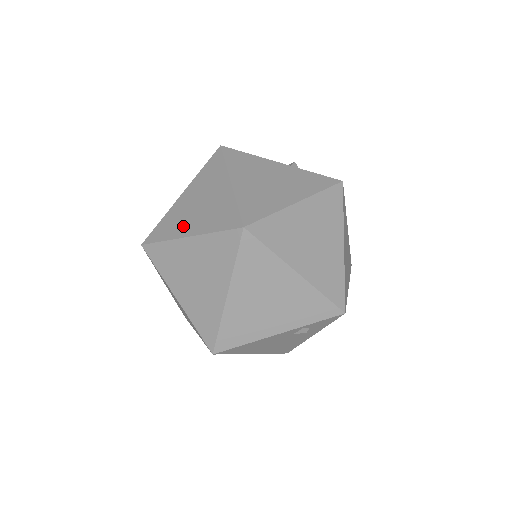
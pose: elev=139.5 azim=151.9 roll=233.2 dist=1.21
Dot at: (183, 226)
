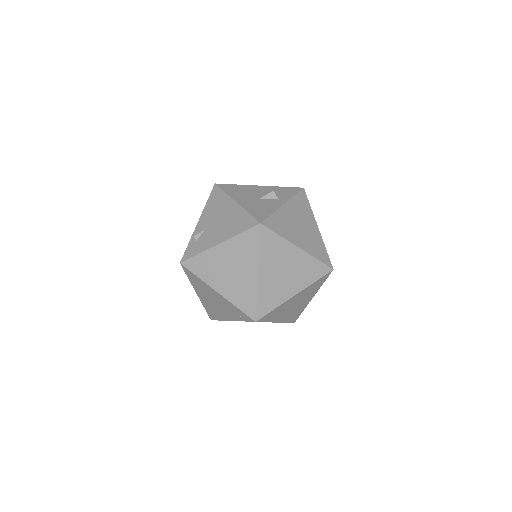
Dot at: (285, 292)
